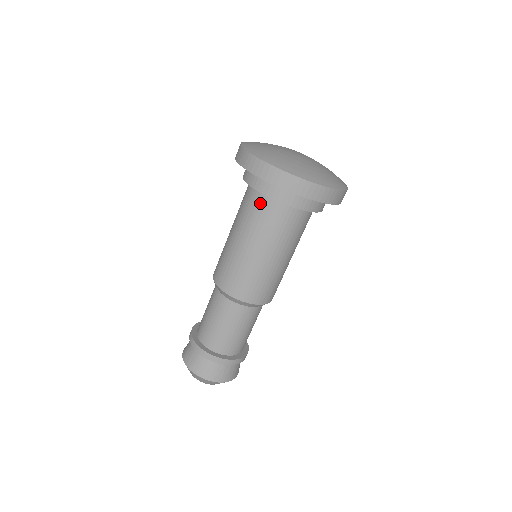
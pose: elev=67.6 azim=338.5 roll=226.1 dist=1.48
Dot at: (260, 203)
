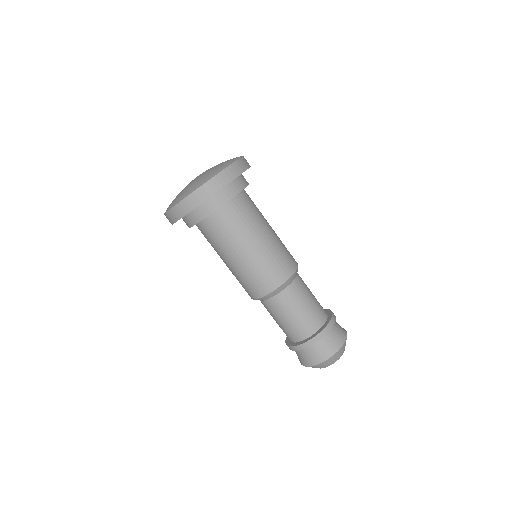
Dot at: (227, 215)
